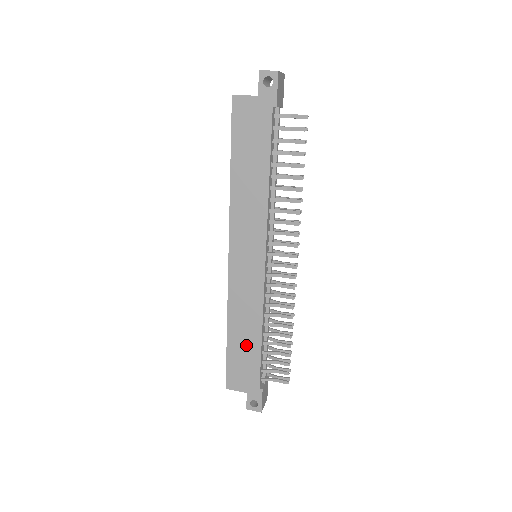
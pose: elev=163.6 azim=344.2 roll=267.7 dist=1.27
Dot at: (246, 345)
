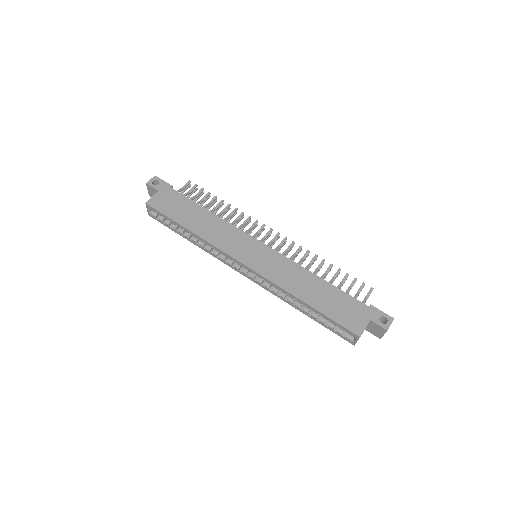
Dot at: (324, 294)
